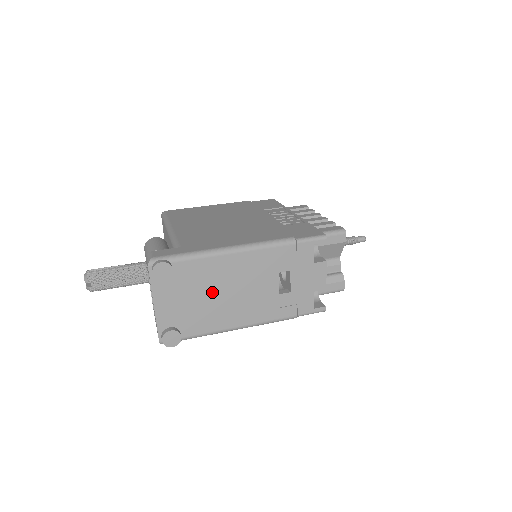
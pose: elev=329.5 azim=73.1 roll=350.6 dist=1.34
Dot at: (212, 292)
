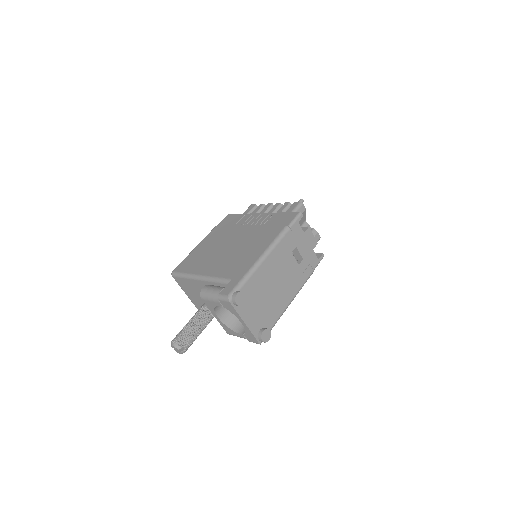
Dot at: (268, 291)
